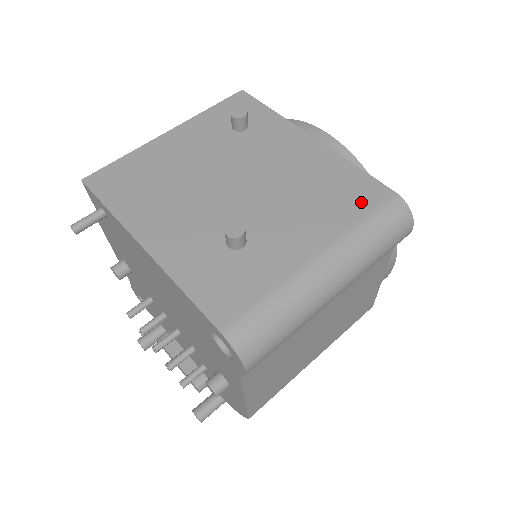
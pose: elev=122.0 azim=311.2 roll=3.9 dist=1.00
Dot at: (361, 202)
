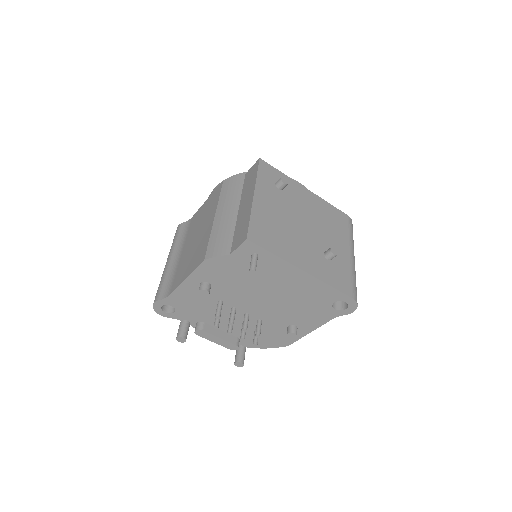
Dot at: (344, 223)
